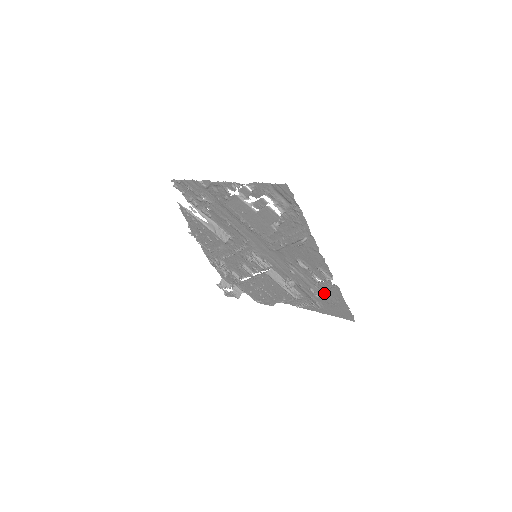
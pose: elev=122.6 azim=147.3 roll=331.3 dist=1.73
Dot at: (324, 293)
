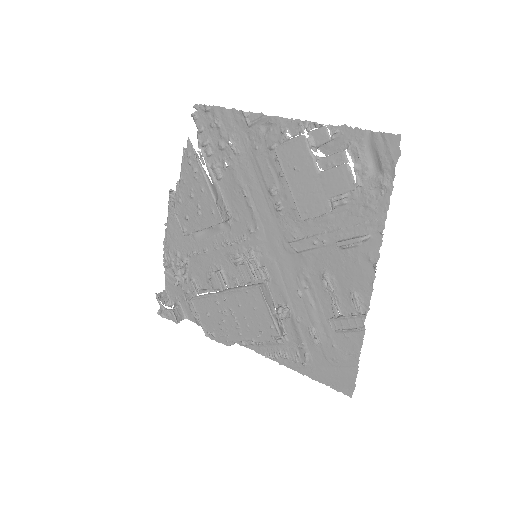
Dot at: (331, 339)
